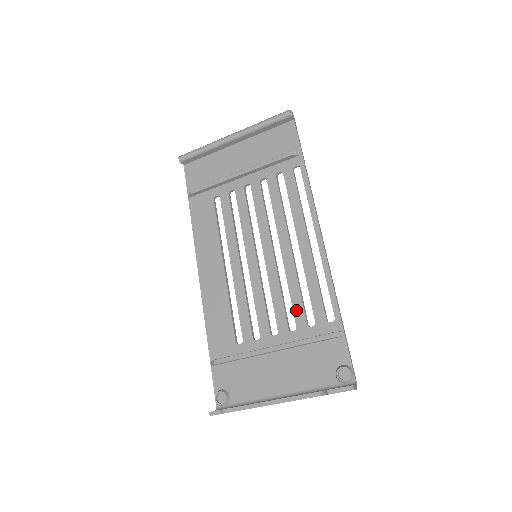
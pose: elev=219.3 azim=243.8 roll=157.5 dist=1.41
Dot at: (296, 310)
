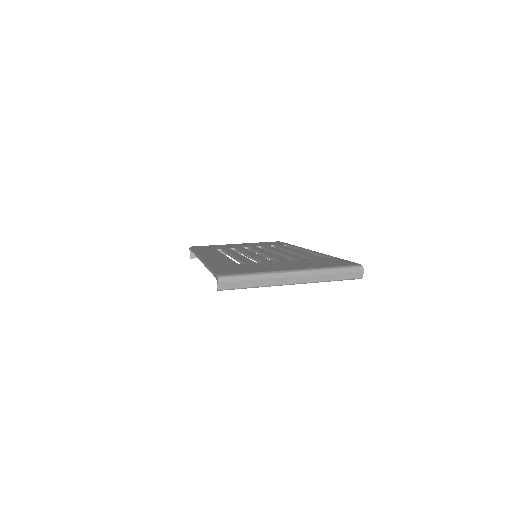
Dot at: occluded
